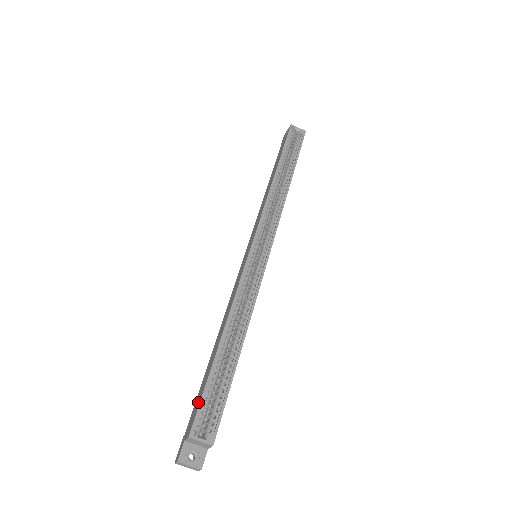
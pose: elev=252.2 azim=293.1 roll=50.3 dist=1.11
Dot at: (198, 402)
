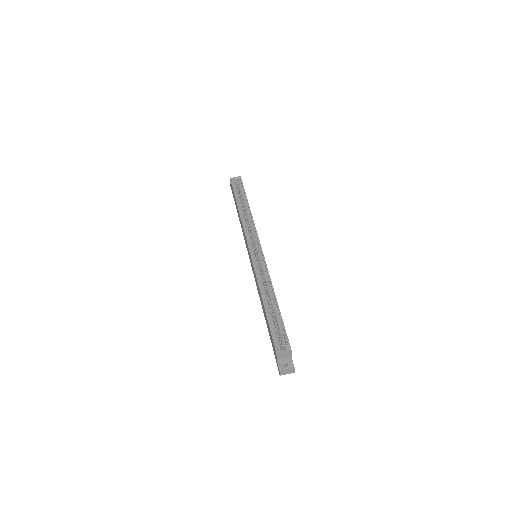
Dot at: (271, 338)
